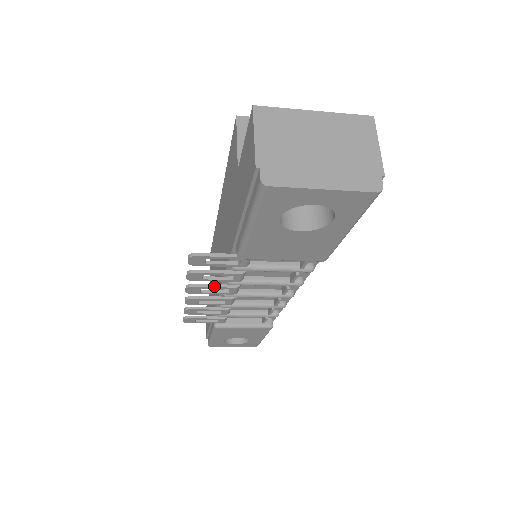
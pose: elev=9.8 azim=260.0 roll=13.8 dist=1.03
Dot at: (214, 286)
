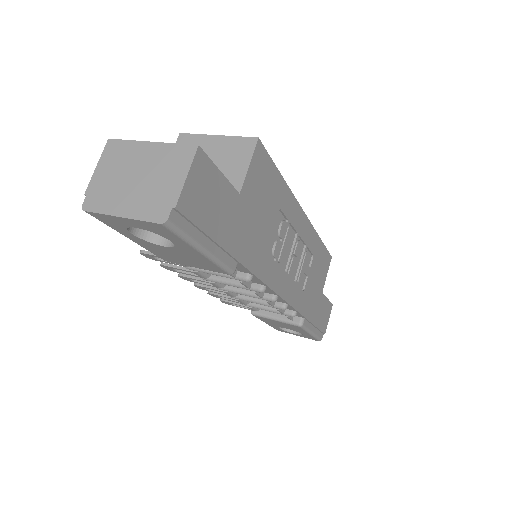
Dot at: (196, 278)
